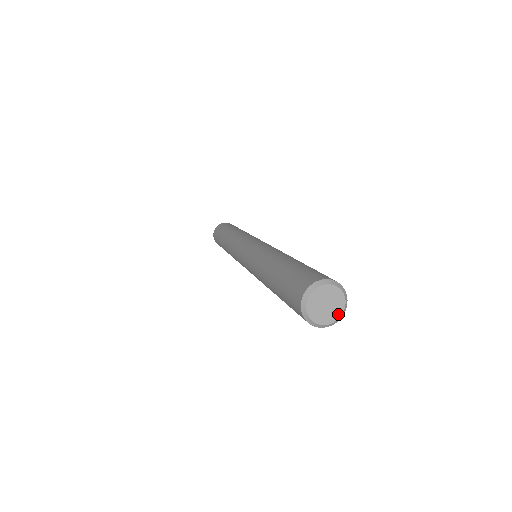
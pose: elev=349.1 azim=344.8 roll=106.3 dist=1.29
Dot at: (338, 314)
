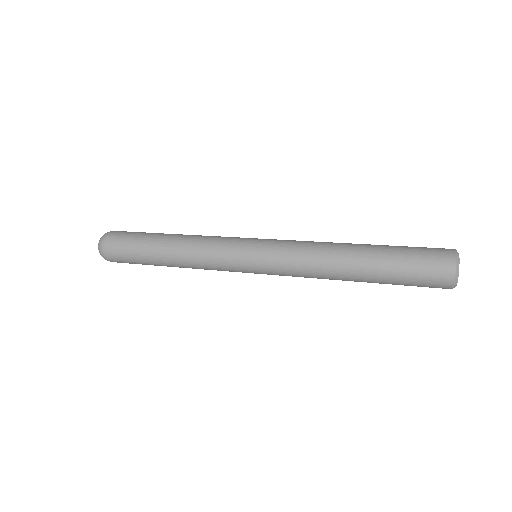
Dot at: occluded
